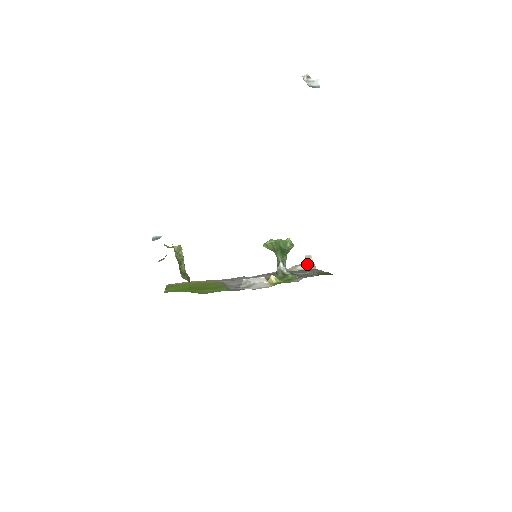
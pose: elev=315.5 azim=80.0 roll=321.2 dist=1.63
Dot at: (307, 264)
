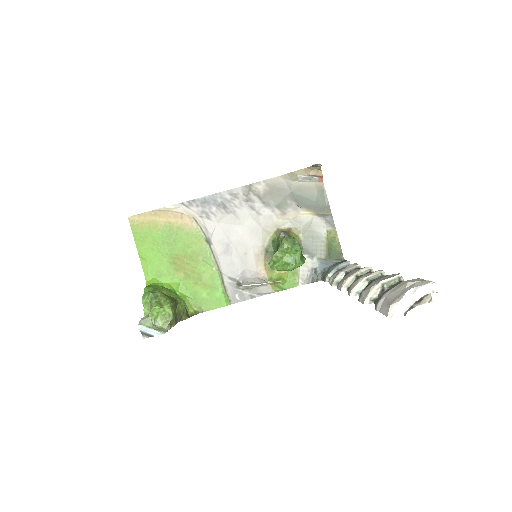
Dot at: (312, 169)
